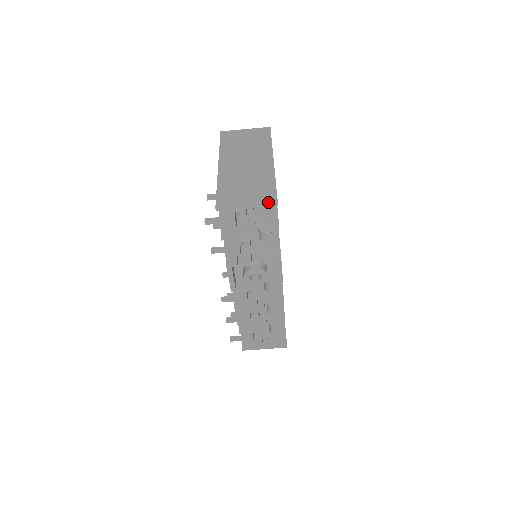
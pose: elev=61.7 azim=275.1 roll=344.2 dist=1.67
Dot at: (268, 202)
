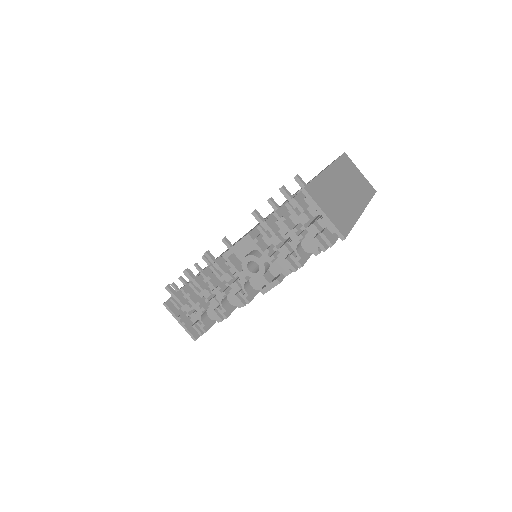
Dot at: (340, 230)
